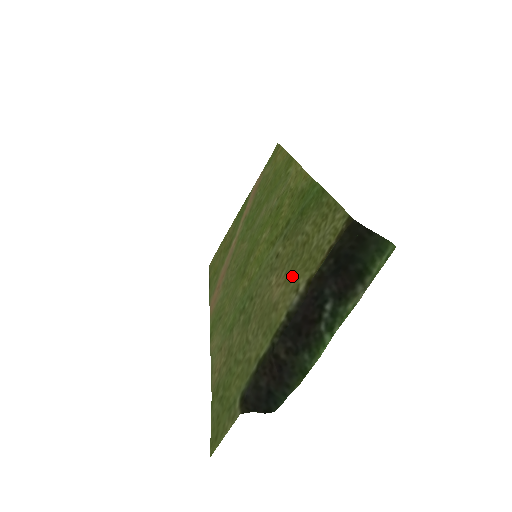
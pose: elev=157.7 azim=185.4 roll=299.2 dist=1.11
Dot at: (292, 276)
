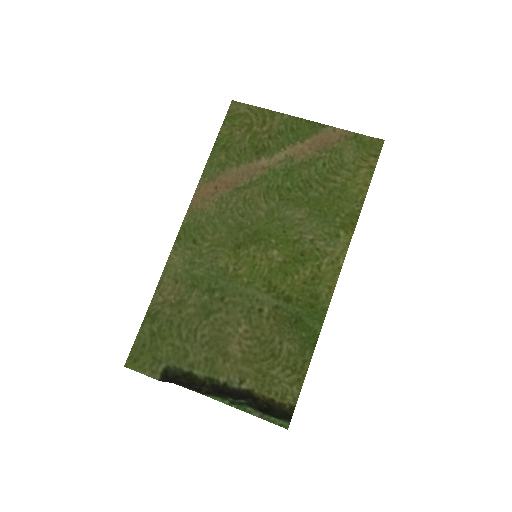
Dot at: (249, 363)
